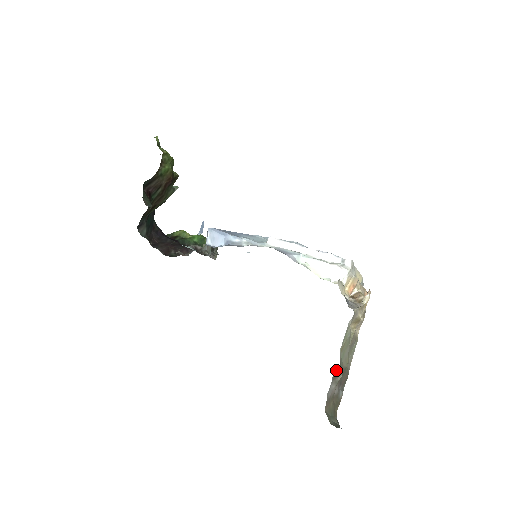
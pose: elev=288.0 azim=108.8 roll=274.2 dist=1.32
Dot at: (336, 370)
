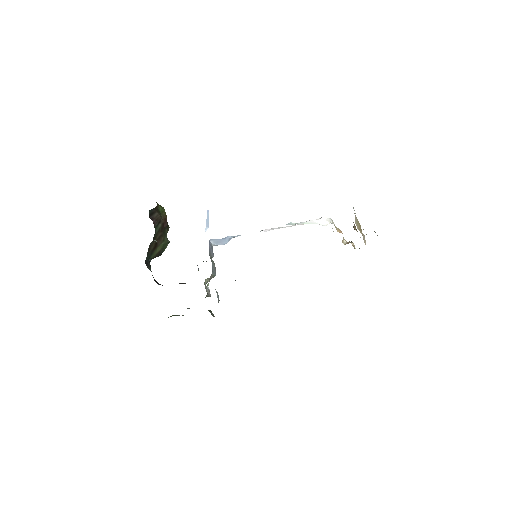
Dot at: occluded
